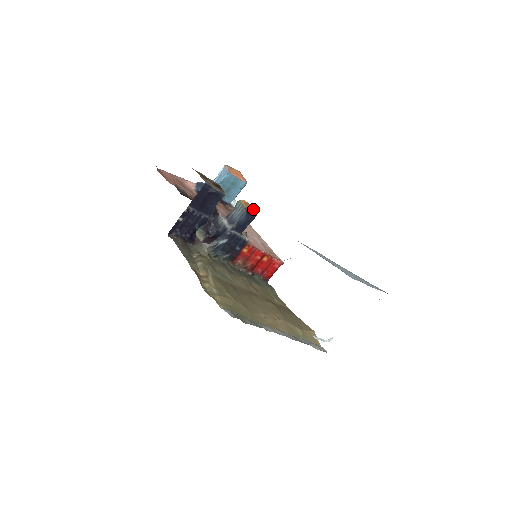
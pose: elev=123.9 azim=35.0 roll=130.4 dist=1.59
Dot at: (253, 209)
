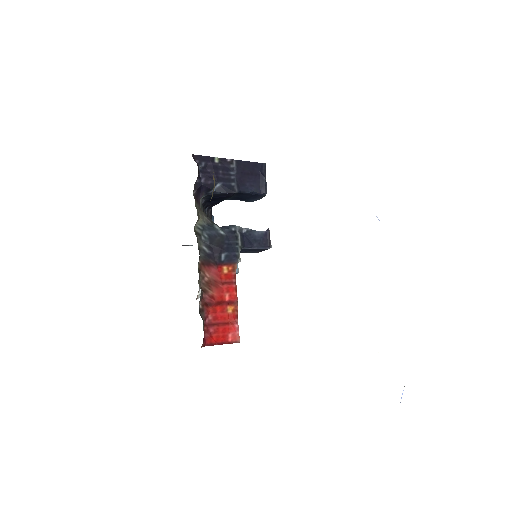
Dot at: occluded
